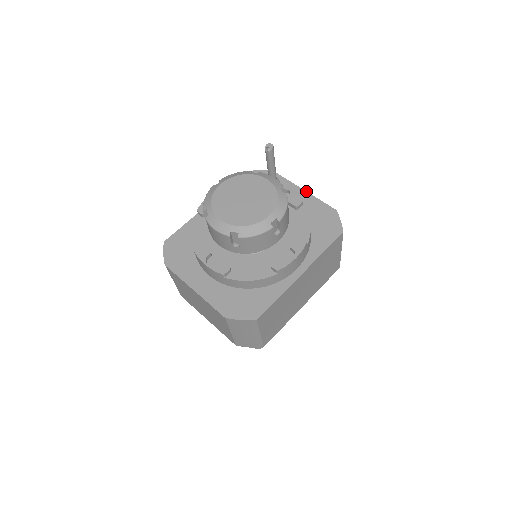
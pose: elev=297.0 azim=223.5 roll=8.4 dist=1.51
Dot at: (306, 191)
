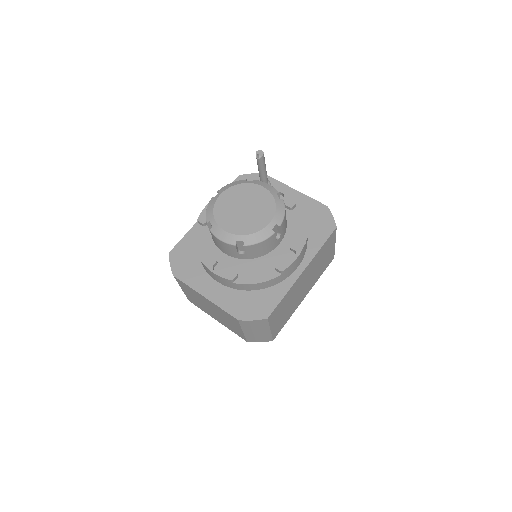
Dot at: occluded
